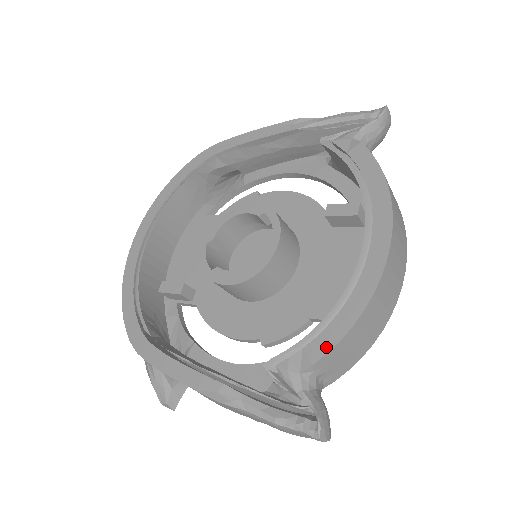
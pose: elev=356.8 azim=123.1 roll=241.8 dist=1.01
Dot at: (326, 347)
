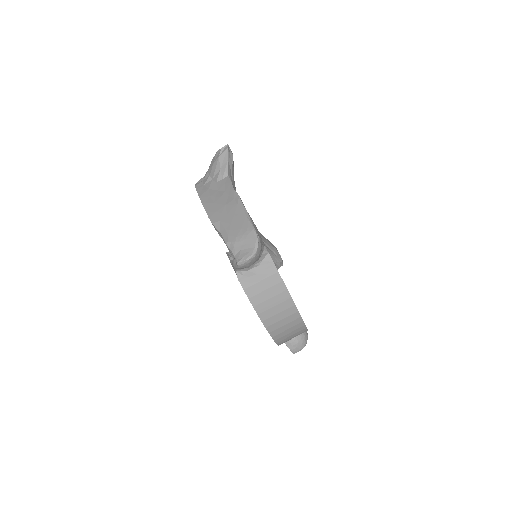
Dot at: occluded
